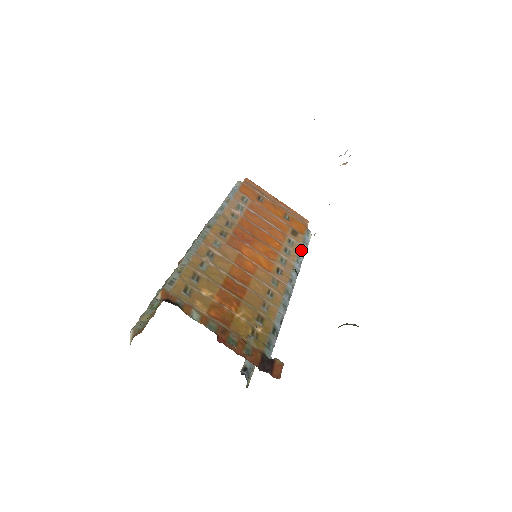
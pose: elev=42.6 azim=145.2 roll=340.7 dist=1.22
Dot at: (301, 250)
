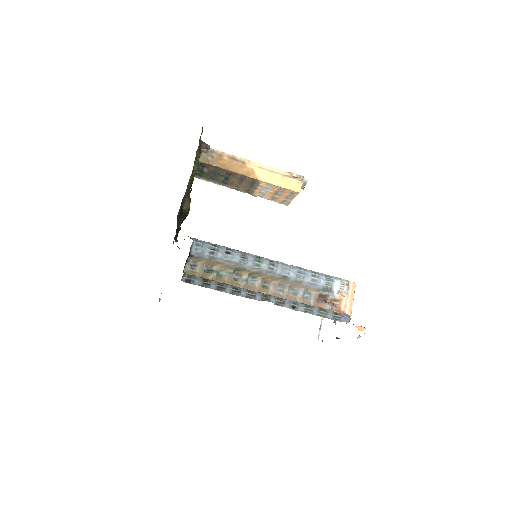
Dot at: (314, 272)
